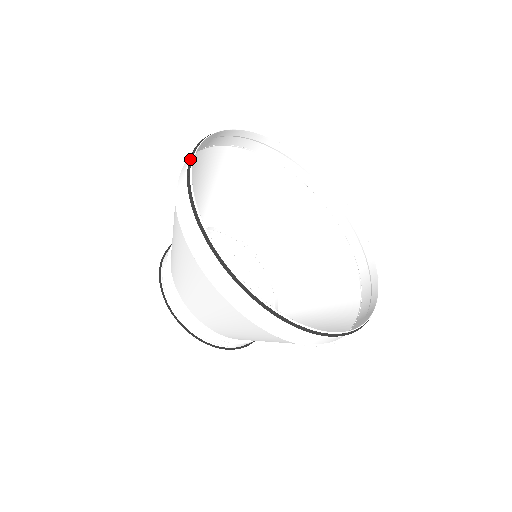
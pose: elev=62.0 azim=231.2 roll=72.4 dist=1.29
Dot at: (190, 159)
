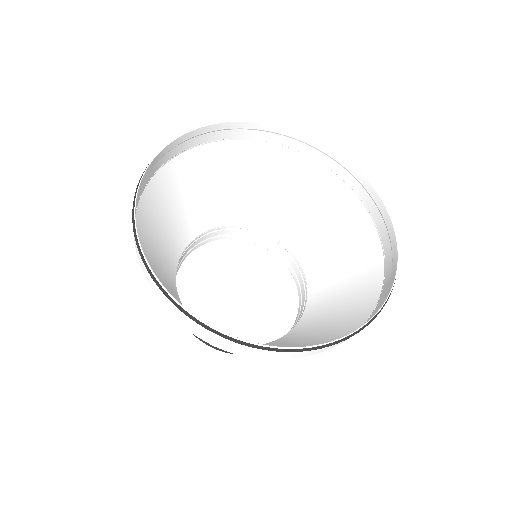
Dot at: (135, 193)
